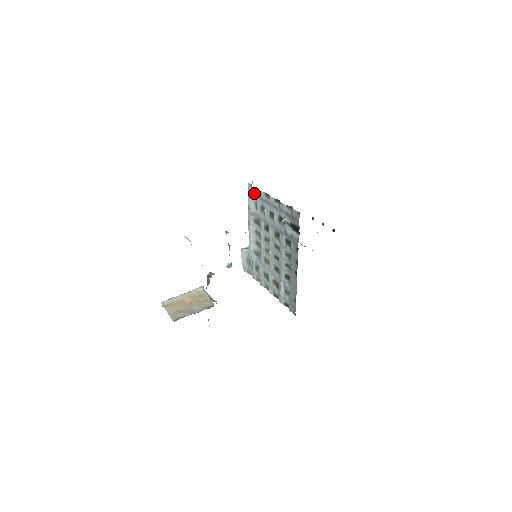
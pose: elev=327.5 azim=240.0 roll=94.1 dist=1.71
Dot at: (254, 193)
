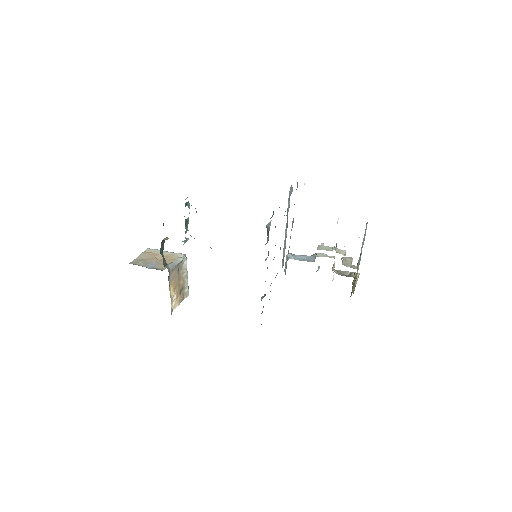
Dot at: (291, 193)
